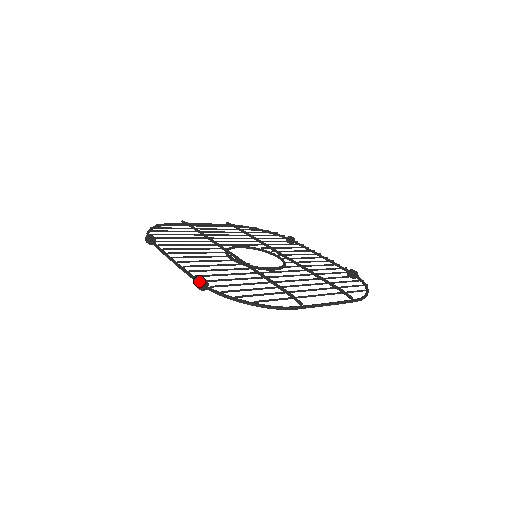
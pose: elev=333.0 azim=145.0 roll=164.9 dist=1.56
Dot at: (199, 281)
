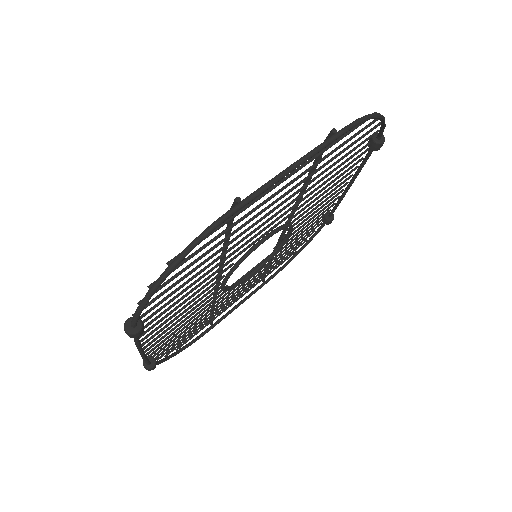
Dot at: occluded
